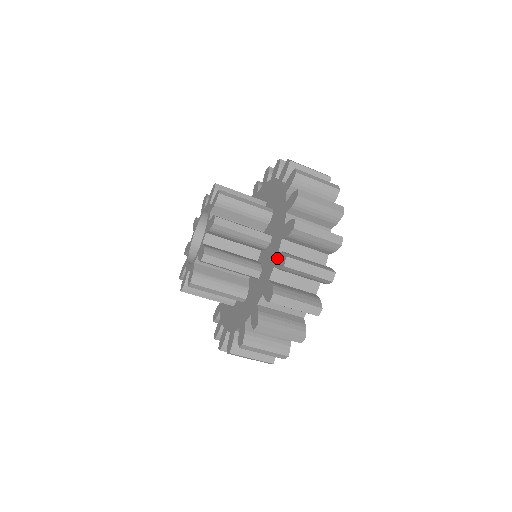
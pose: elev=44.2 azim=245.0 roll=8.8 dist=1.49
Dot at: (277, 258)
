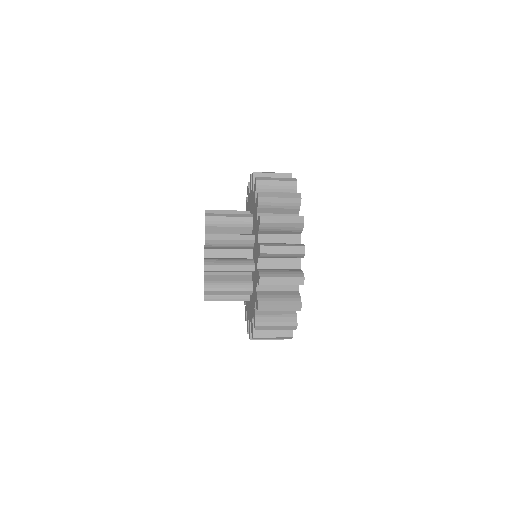
Dot at: (257, 250)
